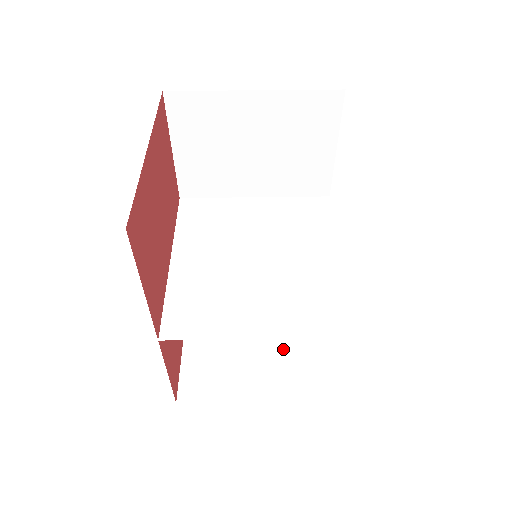
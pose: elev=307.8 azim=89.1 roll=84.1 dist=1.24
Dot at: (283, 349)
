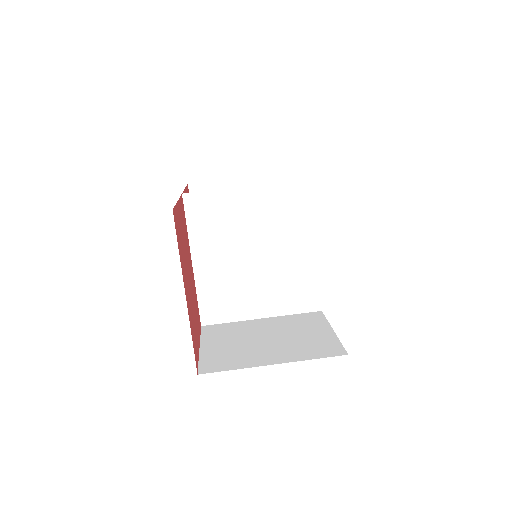
Dot at: occluded
